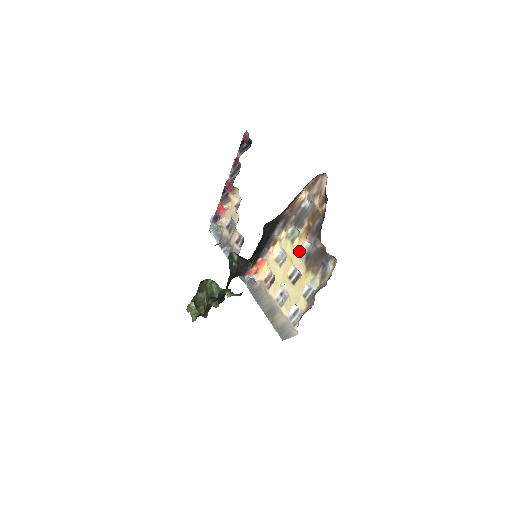
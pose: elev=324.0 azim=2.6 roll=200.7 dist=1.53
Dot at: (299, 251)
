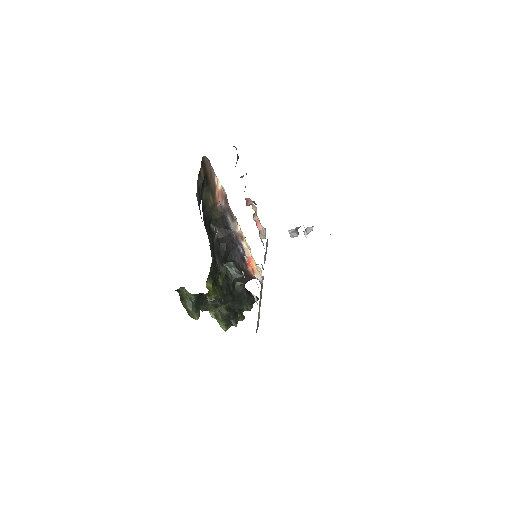
Dot at: occluded
